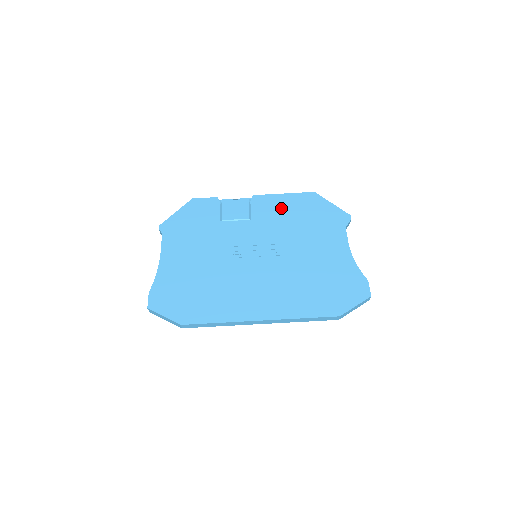
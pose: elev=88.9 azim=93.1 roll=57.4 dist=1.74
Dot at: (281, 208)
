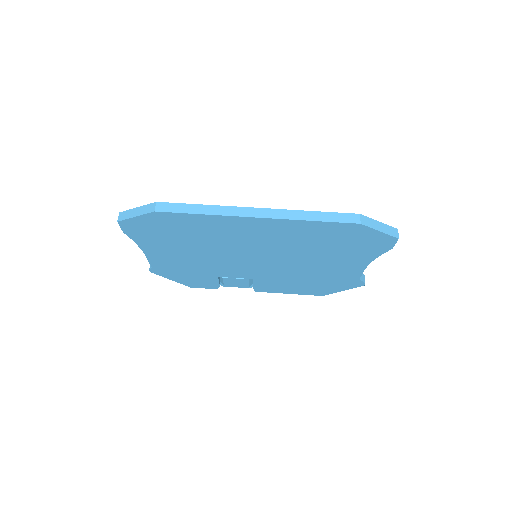
Dot at: occluded
